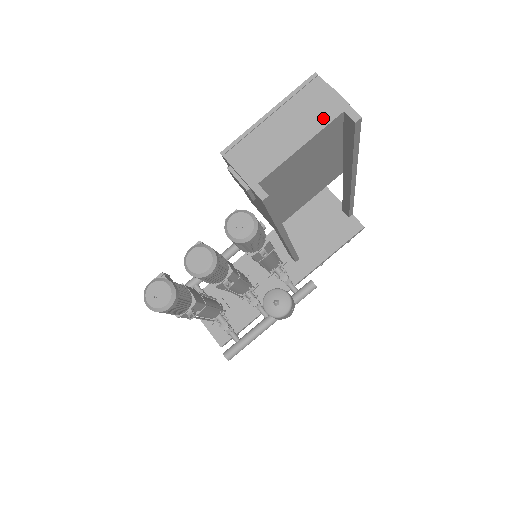
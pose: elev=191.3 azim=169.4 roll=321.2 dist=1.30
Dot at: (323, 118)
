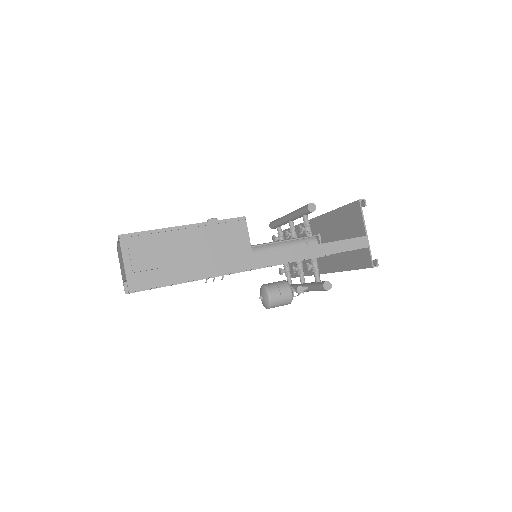
Dot at: (124, 273)
